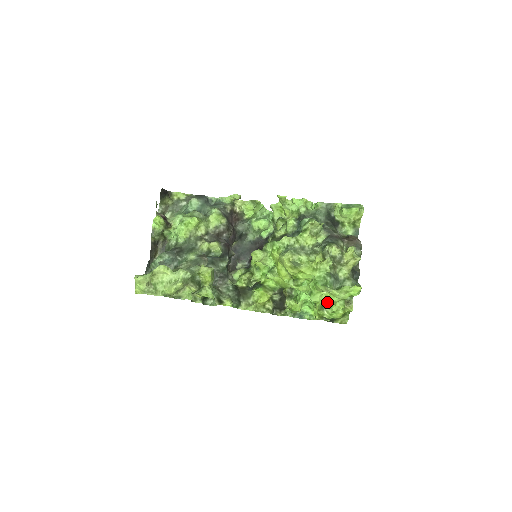
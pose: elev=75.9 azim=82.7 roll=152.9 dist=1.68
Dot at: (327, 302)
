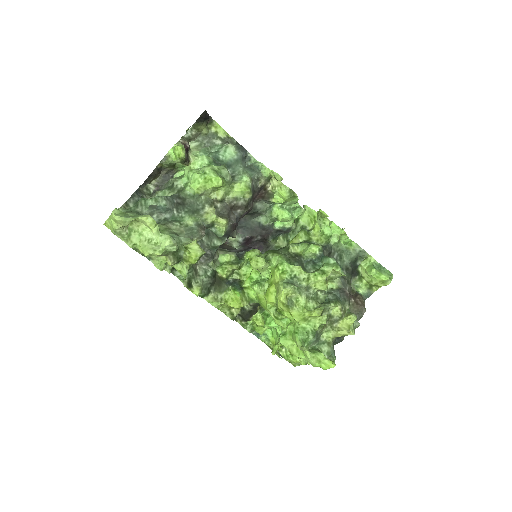
Dot at: occluded
